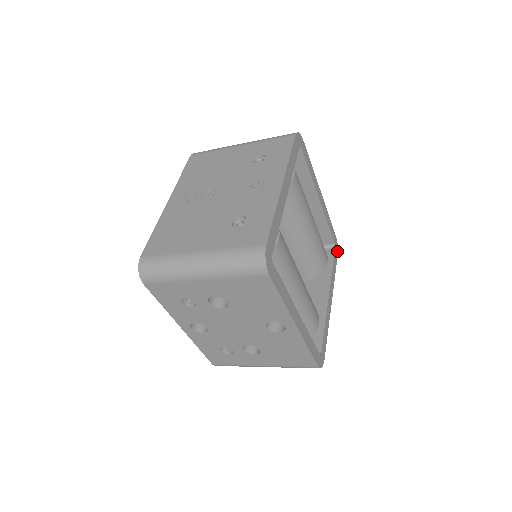
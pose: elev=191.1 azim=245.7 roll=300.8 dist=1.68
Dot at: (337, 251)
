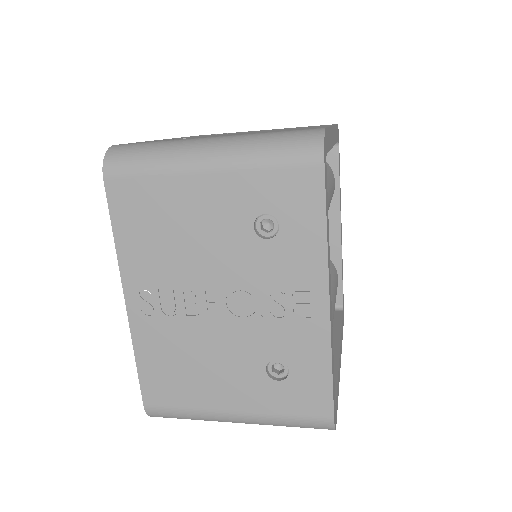
Dot at: occluded
